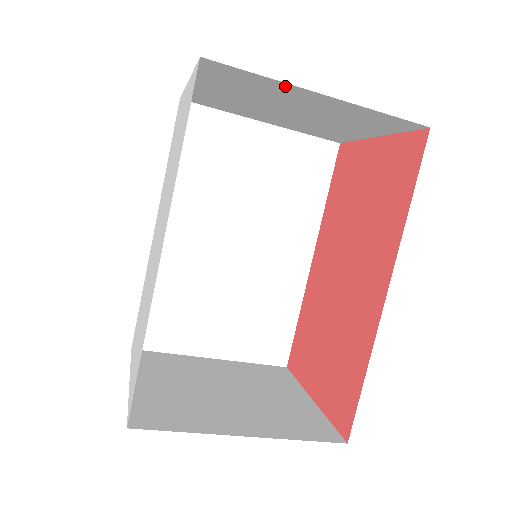
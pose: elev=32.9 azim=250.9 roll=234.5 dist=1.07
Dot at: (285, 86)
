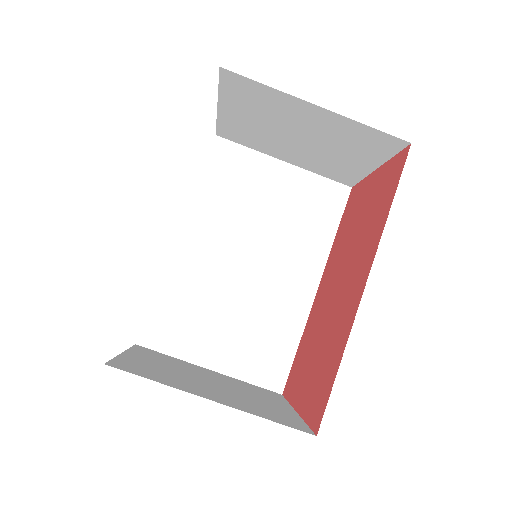
Dot at: (286, 98)
